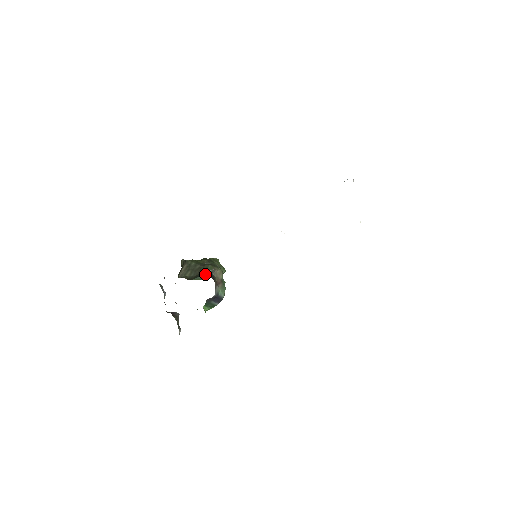
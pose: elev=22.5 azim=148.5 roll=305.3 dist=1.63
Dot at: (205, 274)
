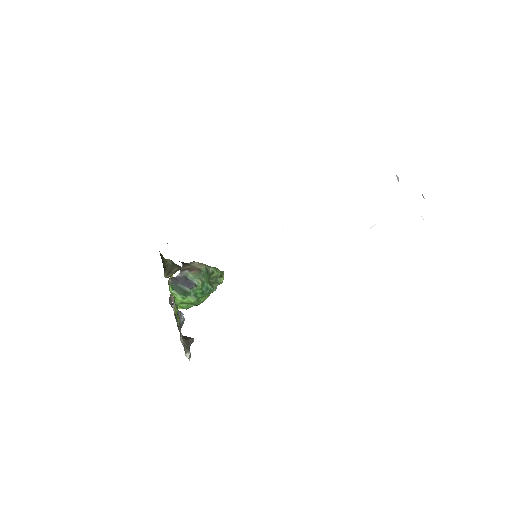
Dot at: occluded
